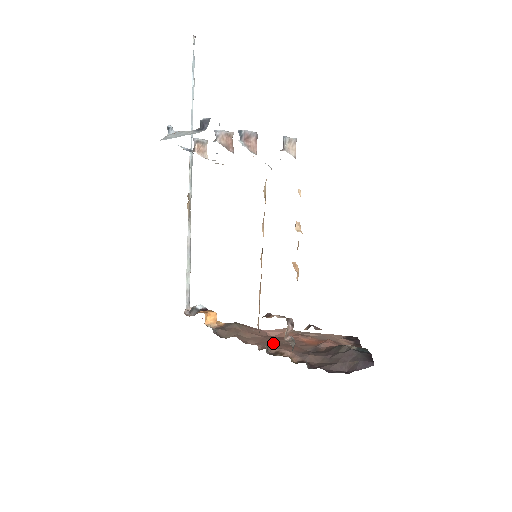
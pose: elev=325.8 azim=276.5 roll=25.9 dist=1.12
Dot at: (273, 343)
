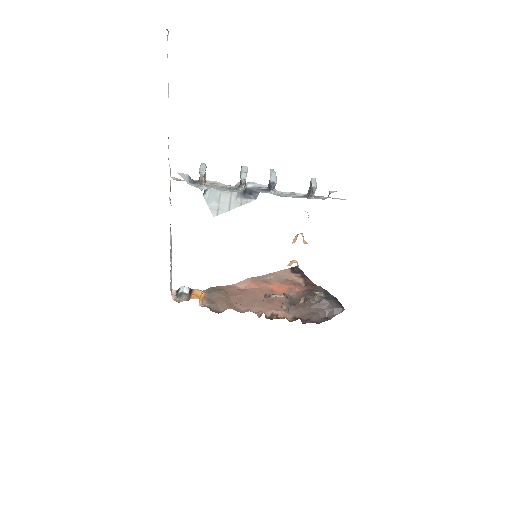
Dot at: (257, 302)
